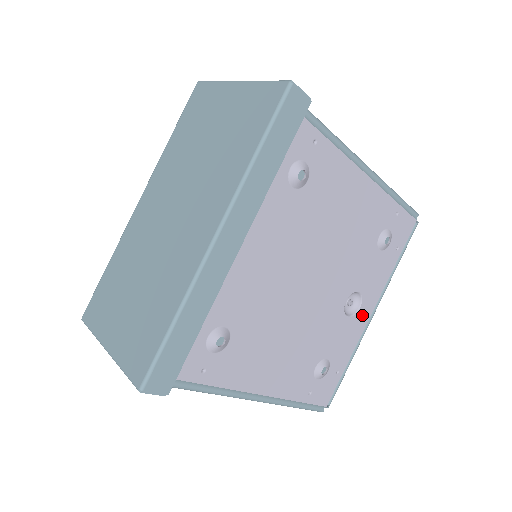
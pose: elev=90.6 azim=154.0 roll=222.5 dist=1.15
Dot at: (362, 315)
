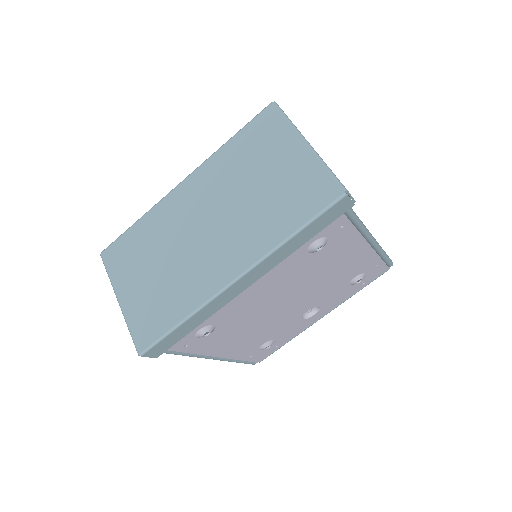
Dot at: (313, 318)
